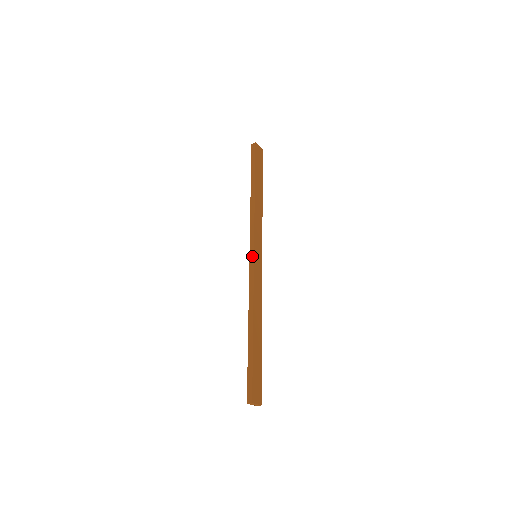
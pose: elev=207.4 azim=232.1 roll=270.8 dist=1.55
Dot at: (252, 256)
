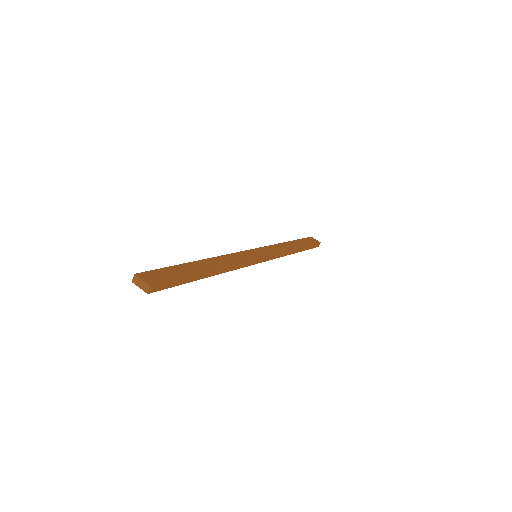
Dot at: occluded
